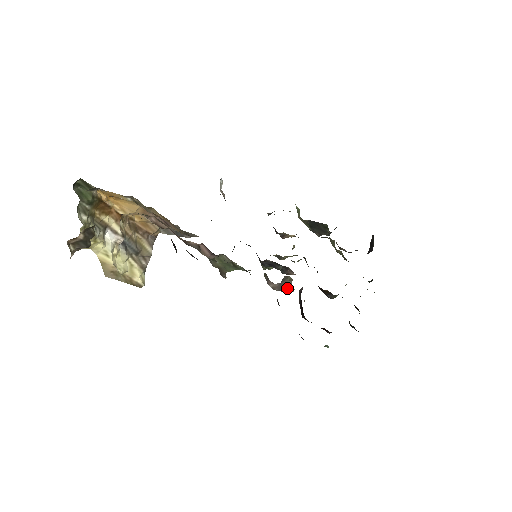
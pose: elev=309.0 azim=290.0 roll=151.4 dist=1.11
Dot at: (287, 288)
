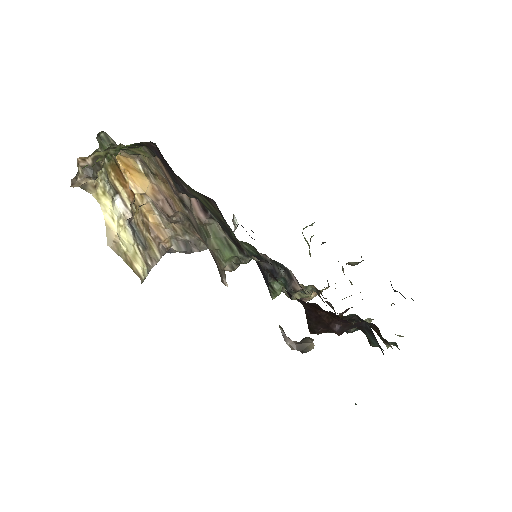
Dot at: (306, 344)
